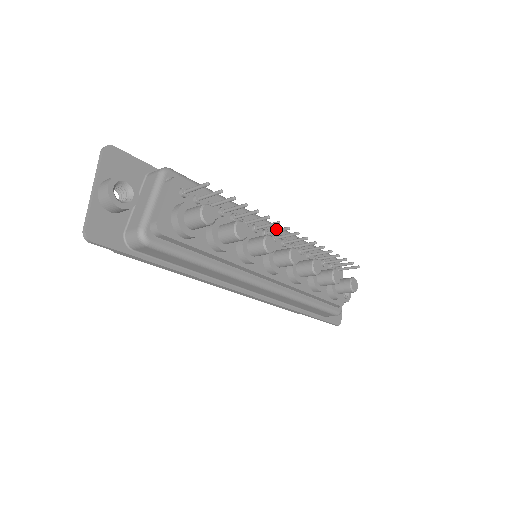
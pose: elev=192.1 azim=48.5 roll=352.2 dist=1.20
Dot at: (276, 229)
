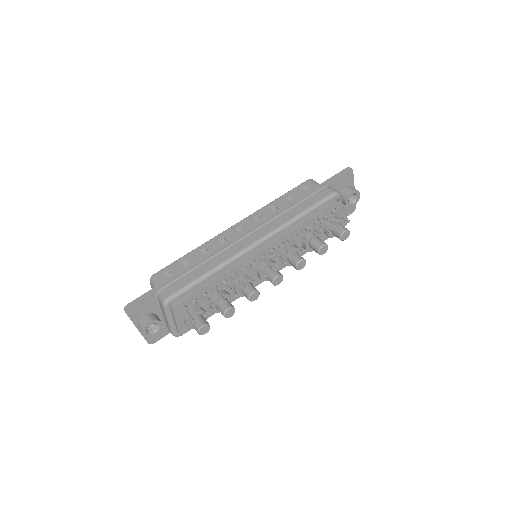
Dot at: occluded
